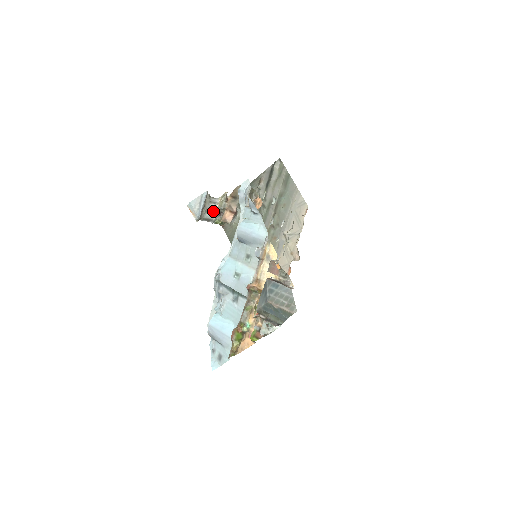
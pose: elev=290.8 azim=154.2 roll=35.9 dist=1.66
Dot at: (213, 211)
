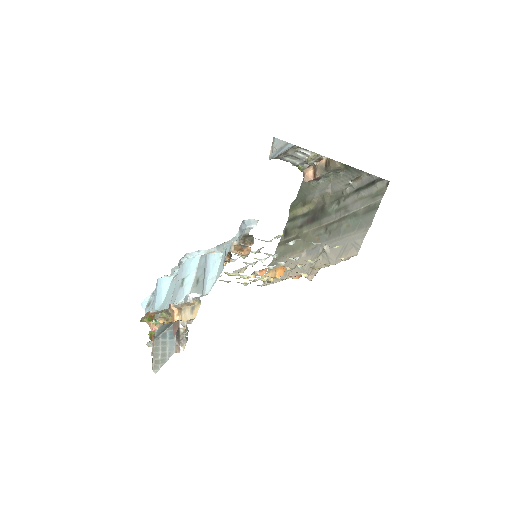
Dot at: (299, 158)
